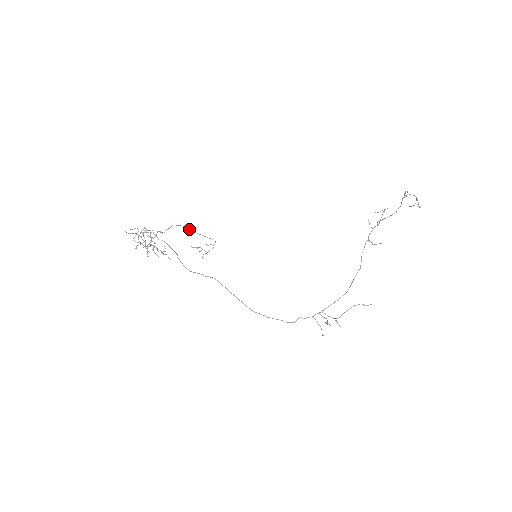
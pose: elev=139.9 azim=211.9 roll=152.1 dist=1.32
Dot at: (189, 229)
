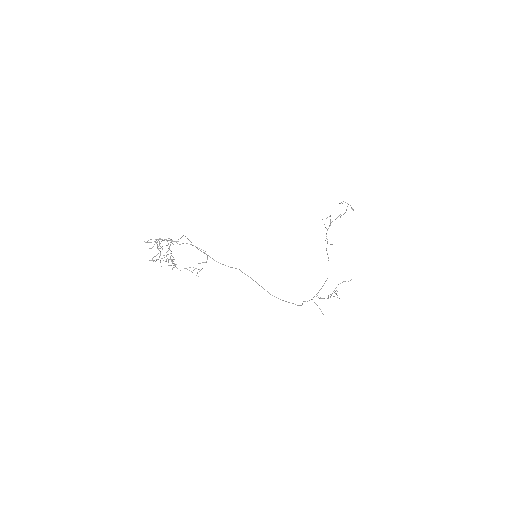
Dot at: occluded
